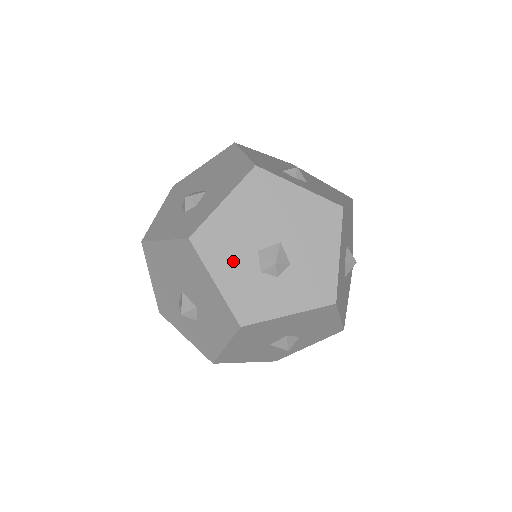
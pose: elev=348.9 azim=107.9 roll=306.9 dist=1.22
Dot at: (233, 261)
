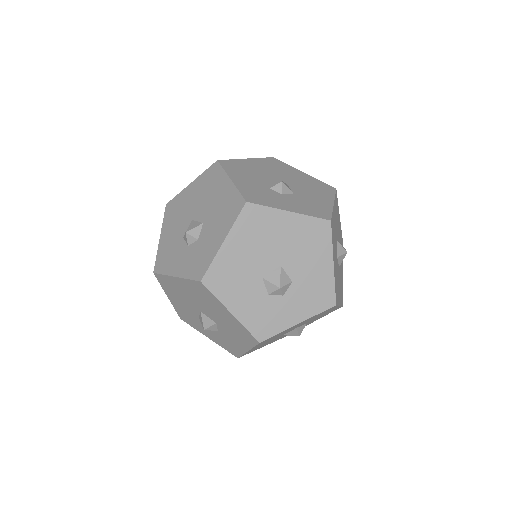
Dot at: (248, 178)
